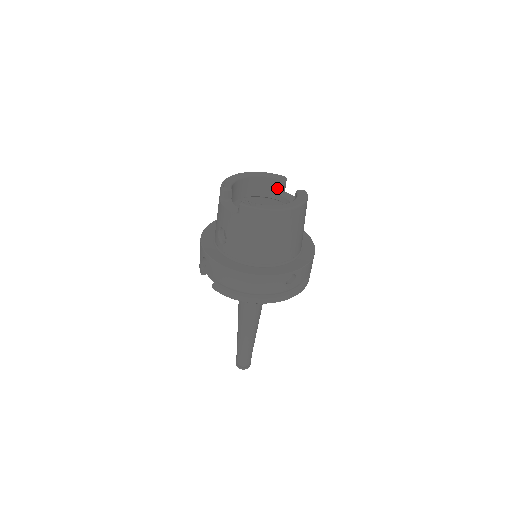
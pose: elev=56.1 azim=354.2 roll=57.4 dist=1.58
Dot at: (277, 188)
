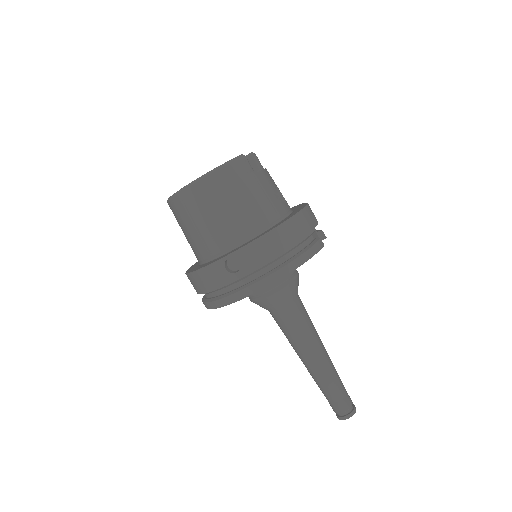
Dot at: occluded
